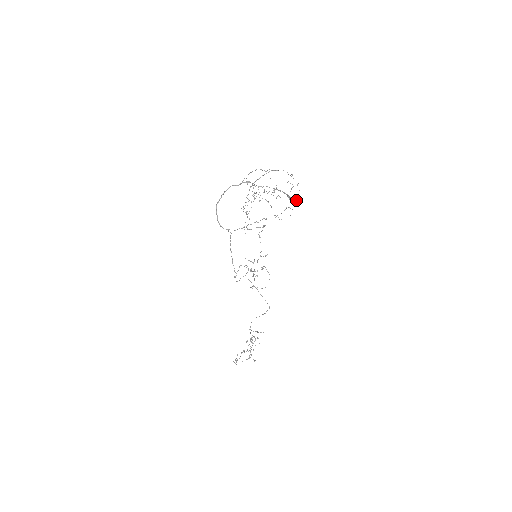
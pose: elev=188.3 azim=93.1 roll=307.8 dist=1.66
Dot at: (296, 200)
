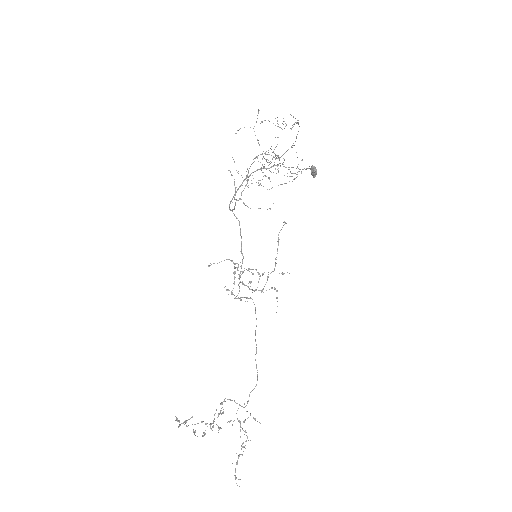
Dot at: (311, 168)
